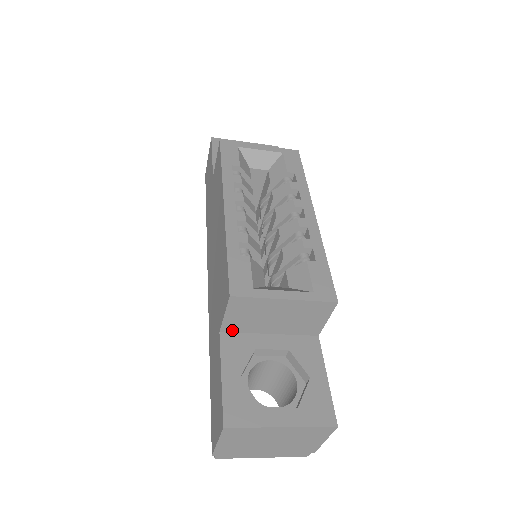
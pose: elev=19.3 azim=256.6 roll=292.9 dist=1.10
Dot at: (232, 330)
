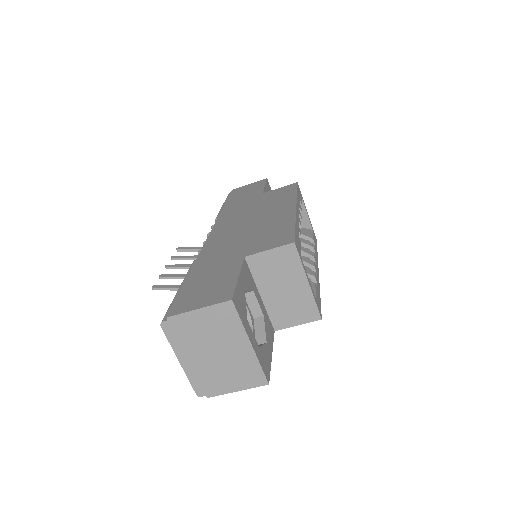
Dot at: (251, 265)
